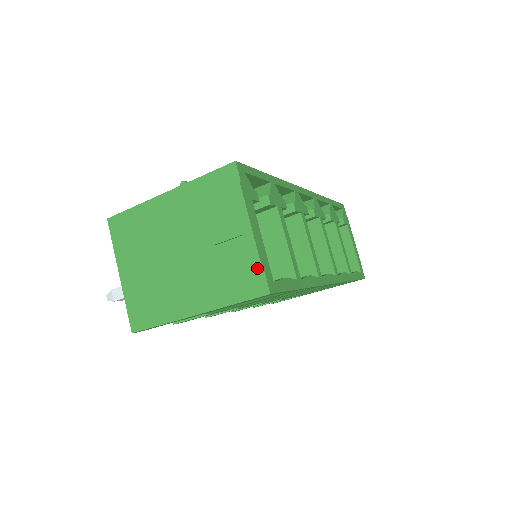
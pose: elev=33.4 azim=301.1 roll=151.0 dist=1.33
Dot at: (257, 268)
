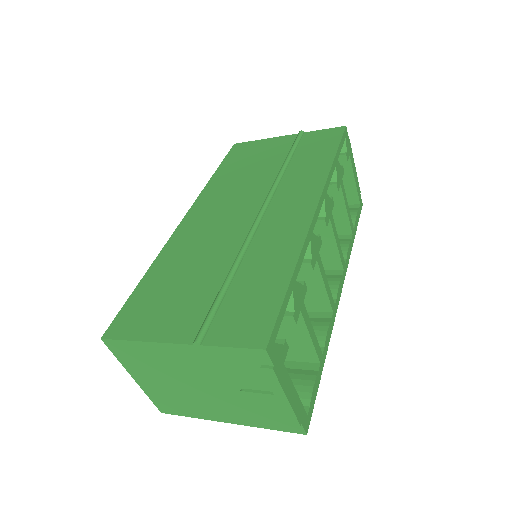
Dot at: (294, 423)
